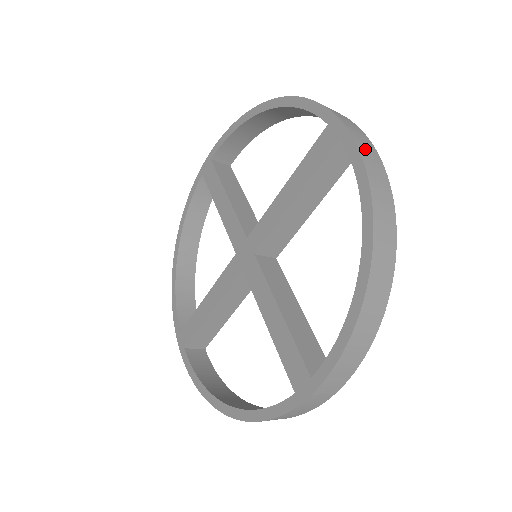
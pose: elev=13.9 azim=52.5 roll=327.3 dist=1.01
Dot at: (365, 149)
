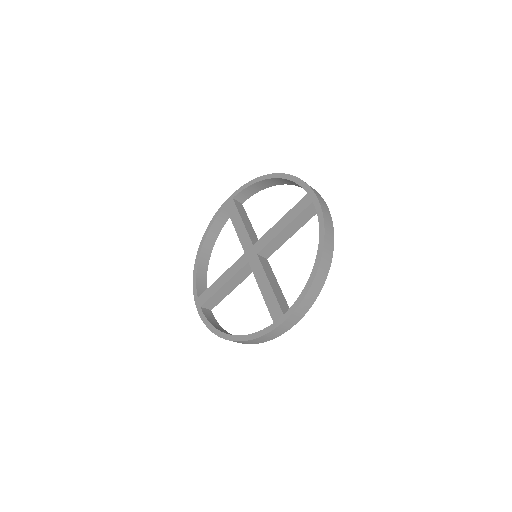
Dot at: (324, 209)
